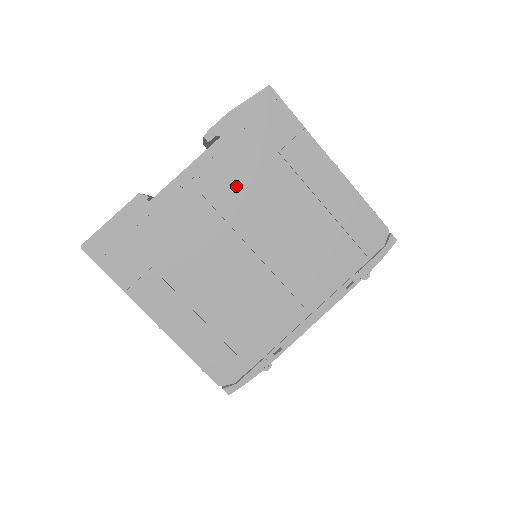
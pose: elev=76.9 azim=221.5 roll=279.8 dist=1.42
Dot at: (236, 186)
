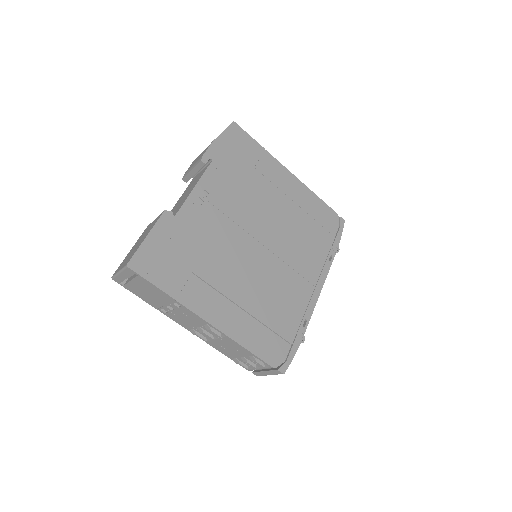
Dot at: (235, 195)
